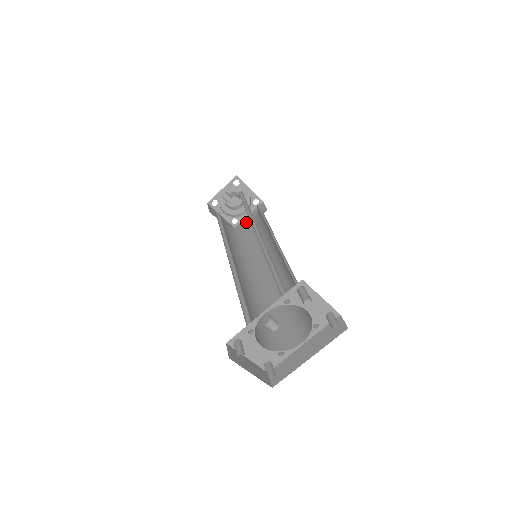
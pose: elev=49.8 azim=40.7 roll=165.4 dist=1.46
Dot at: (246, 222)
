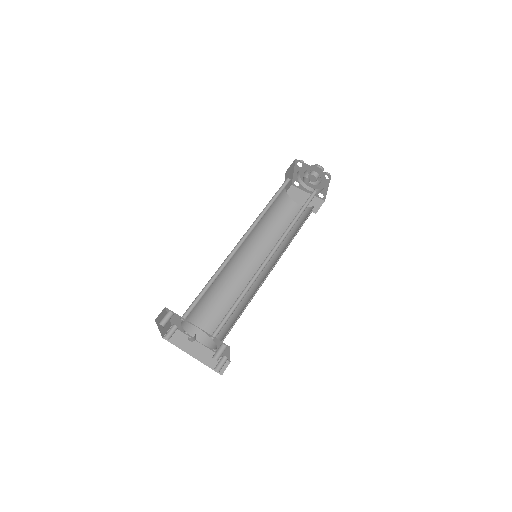
Dot at: (300, 196)
